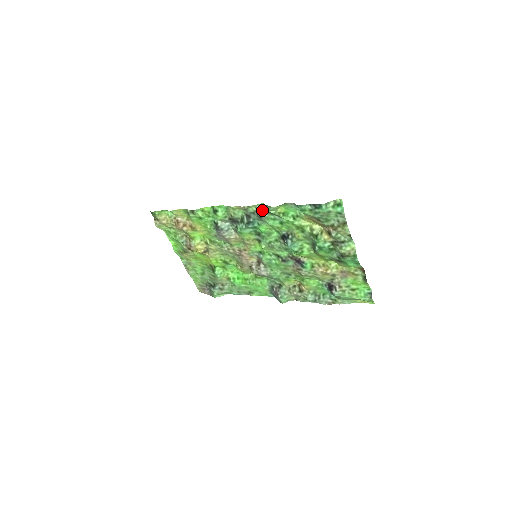
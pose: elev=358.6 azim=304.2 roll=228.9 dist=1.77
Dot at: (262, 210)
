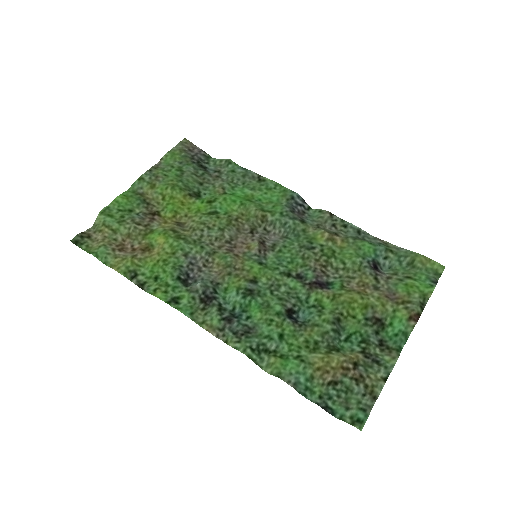
Dot at: (247, 343)
